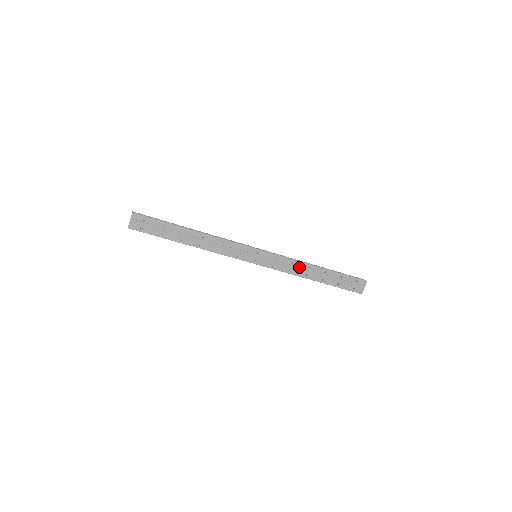
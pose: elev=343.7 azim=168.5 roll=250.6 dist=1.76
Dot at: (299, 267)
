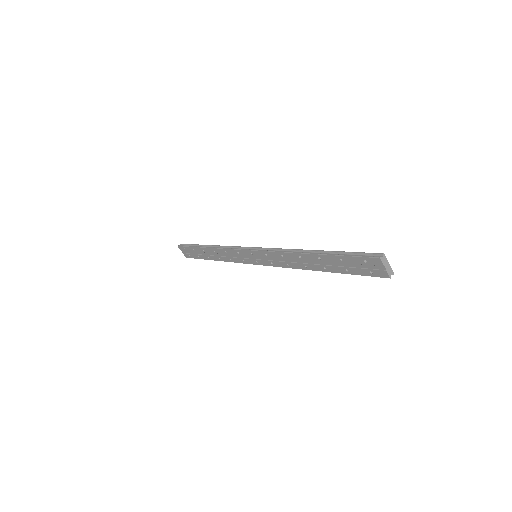
Dot at: (292, 259)
